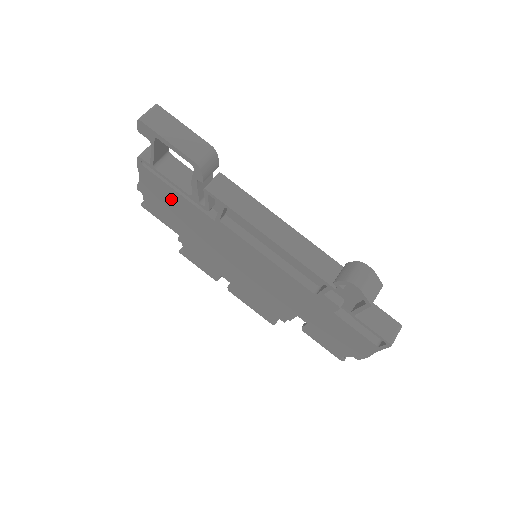
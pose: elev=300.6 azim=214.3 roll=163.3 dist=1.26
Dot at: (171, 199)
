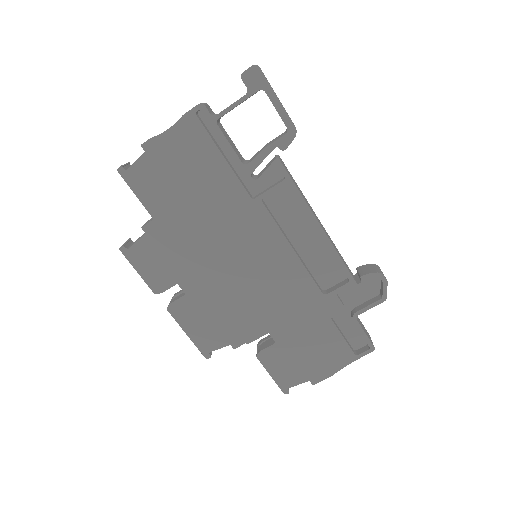
Dot at: (200, 165)
